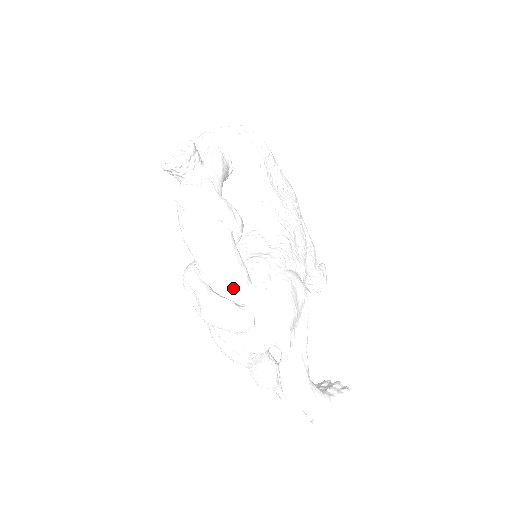
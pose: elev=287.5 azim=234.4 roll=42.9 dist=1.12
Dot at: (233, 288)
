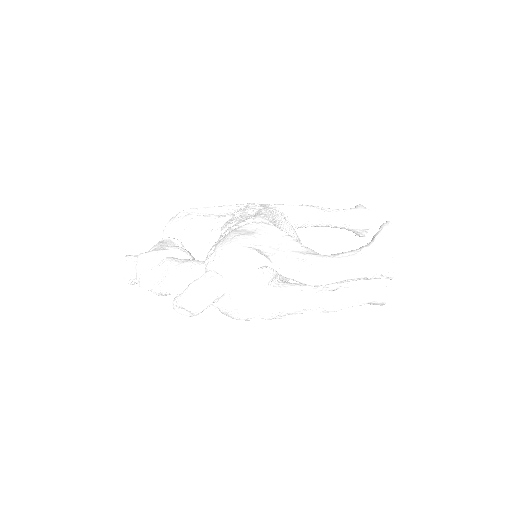
Dot at: (189, 276)
